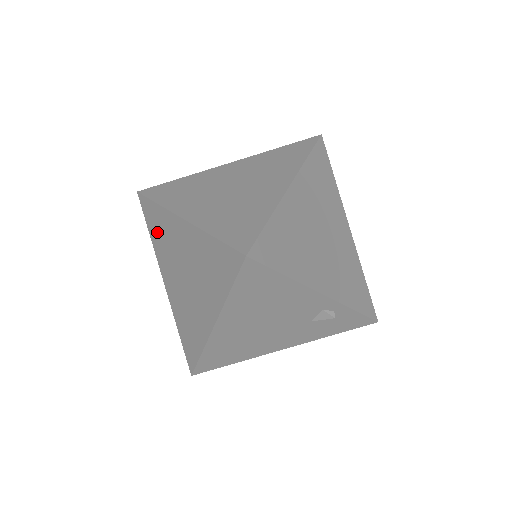
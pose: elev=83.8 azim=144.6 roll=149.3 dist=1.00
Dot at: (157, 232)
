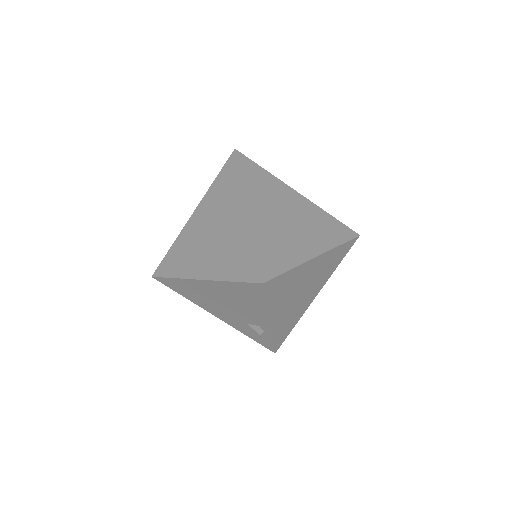
Dot at: (222, 187)
